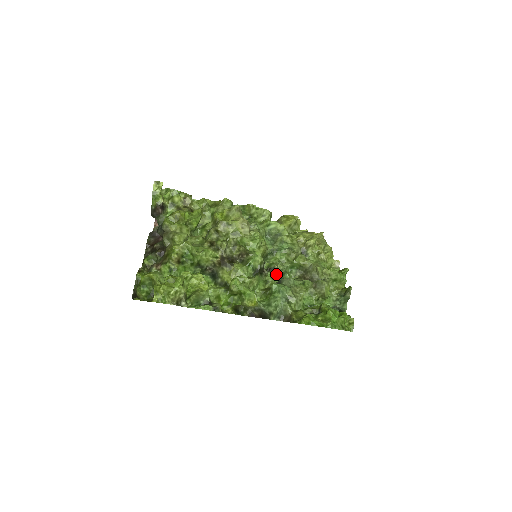
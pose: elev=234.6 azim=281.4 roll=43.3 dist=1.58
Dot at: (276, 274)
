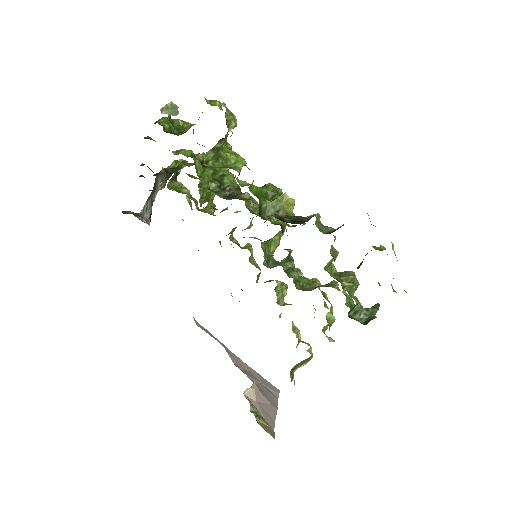
Dot at: (285, 264)
